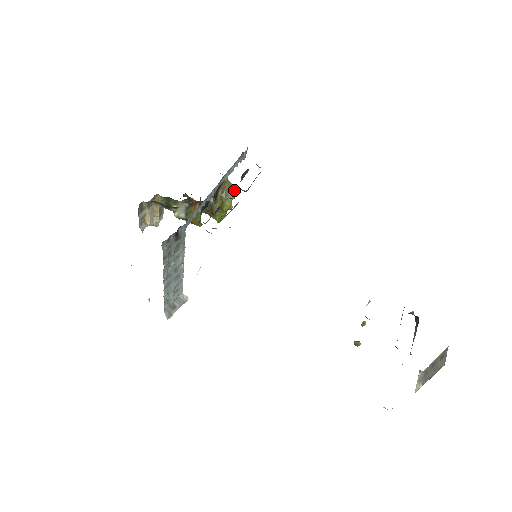
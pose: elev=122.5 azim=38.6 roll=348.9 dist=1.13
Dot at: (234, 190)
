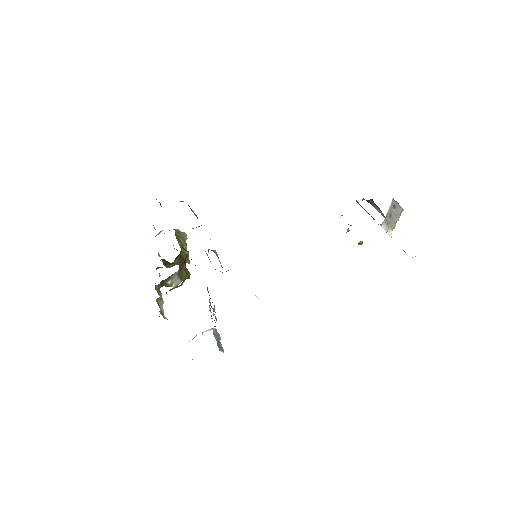
Dot at: (180, 232)
